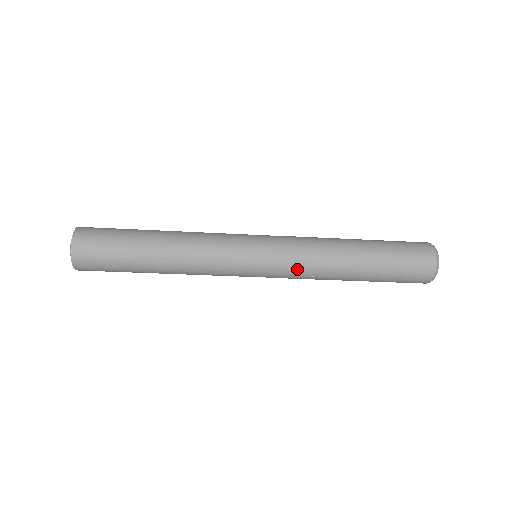
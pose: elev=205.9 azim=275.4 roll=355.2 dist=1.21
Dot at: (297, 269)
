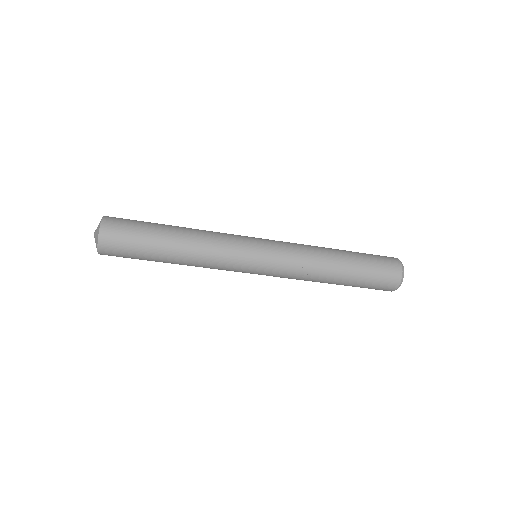
Dot at: (293, 258)
